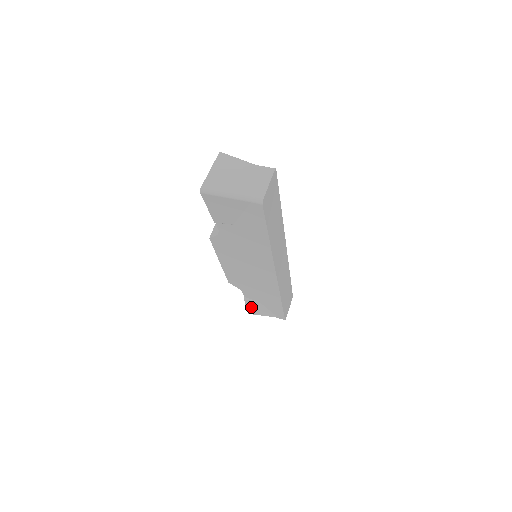
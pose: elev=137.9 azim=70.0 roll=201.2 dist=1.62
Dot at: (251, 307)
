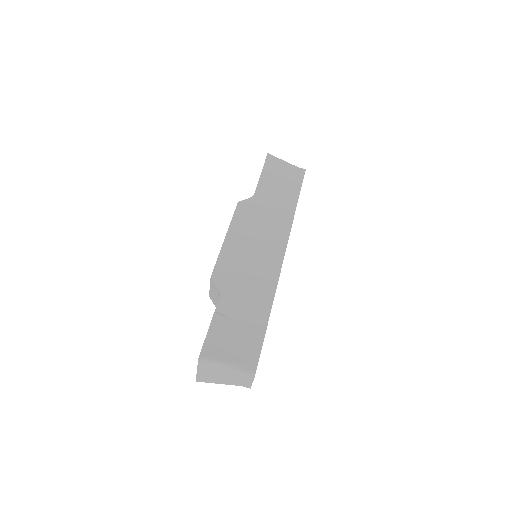
Dot at: occluded
